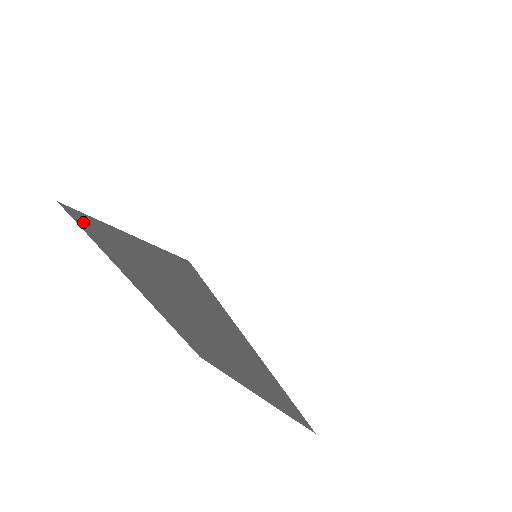
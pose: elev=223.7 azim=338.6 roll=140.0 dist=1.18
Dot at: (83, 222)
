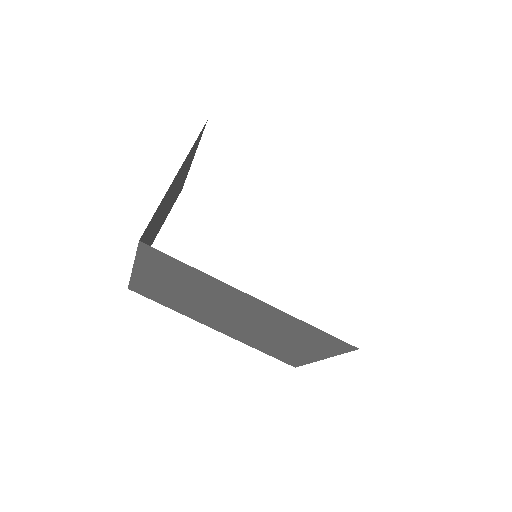
Dot at: (141, 290)
